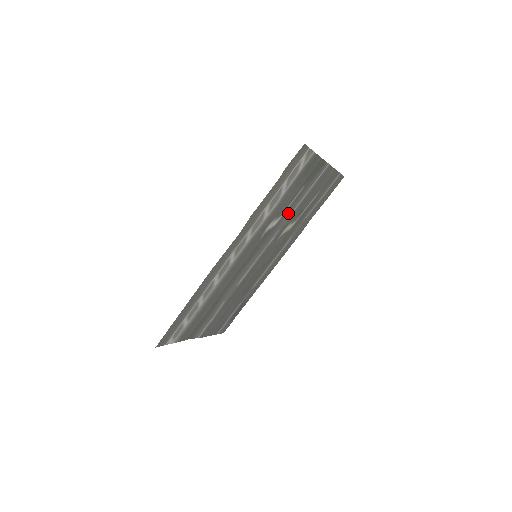
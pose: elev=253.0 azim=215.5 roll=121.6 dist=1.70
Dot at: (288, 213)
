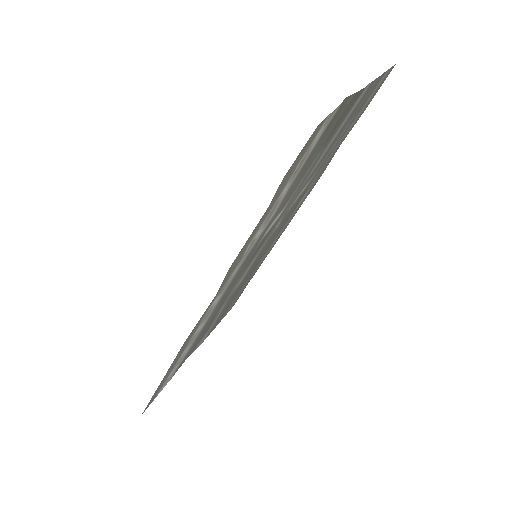
Dot at: (299, 188)
